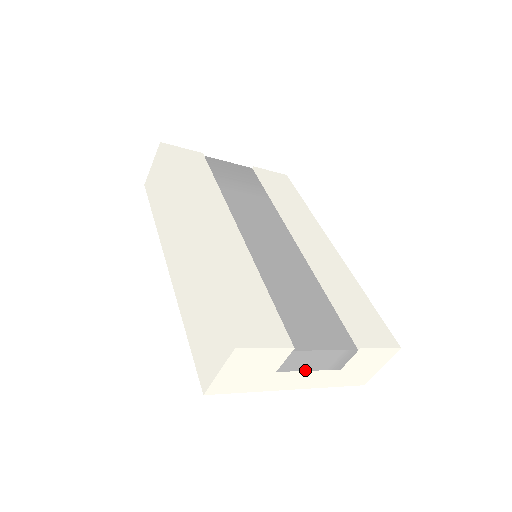
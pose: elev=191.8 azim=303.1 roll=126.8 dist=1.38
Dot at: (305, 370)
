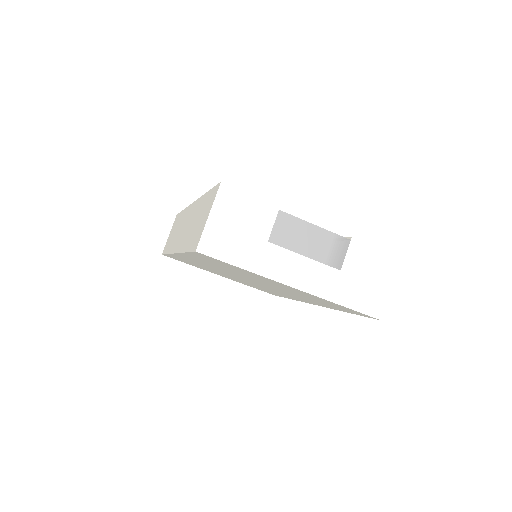
Dot at: (299, 253)
